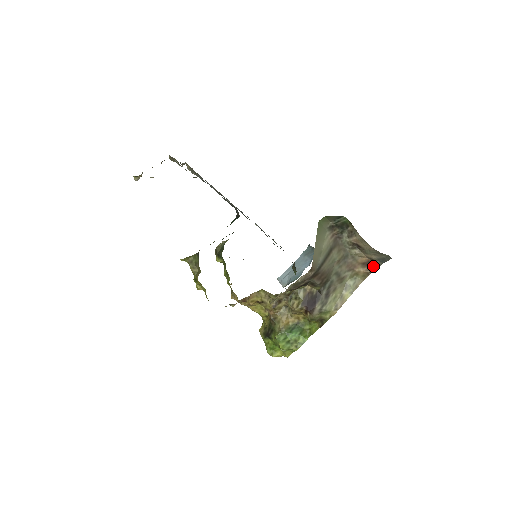
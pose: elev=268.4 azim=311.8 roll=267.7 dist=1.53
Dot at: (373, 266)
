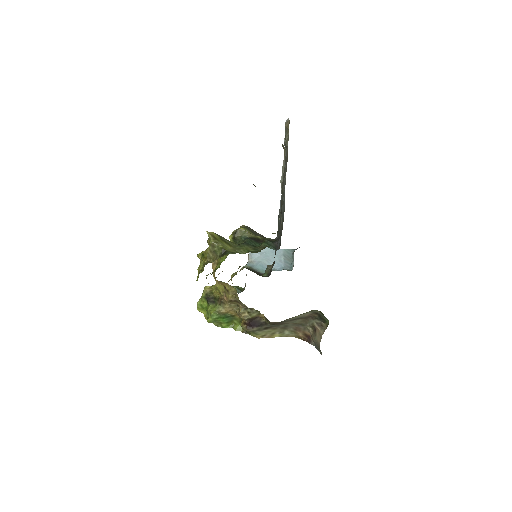
Dot at: (308, 340)
